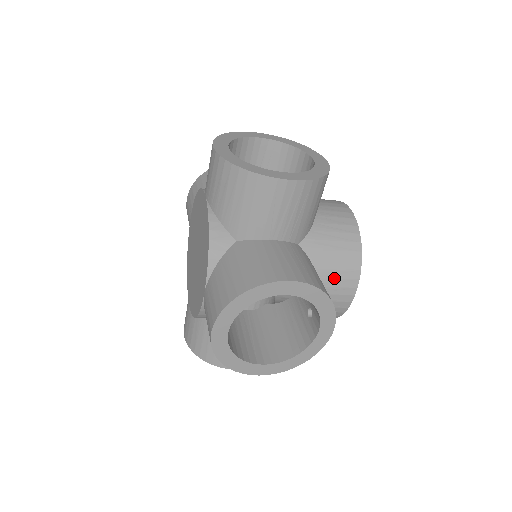
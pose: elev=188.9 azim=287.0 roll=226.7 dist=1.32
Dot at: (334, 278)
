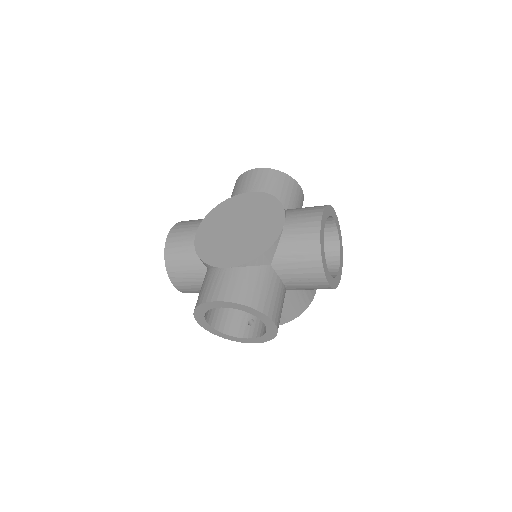
Dot at: occluded
